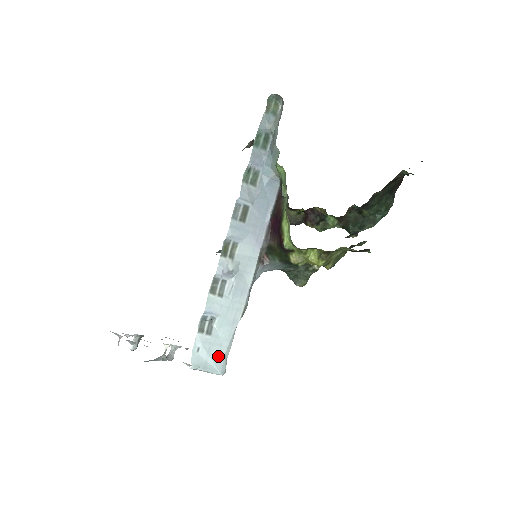
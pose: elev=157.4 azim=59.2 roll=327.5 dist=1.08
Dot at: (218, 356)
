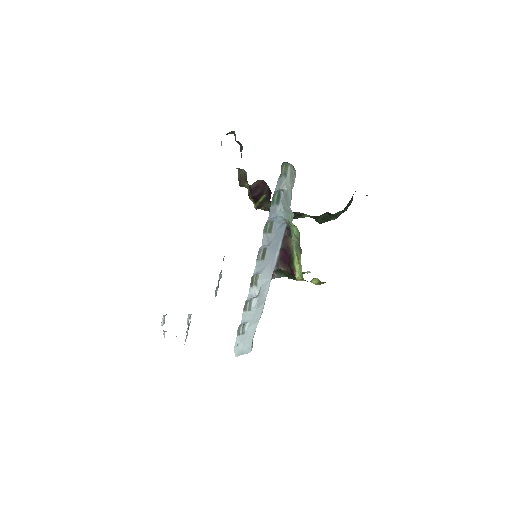
Dot at: (249, 343)
